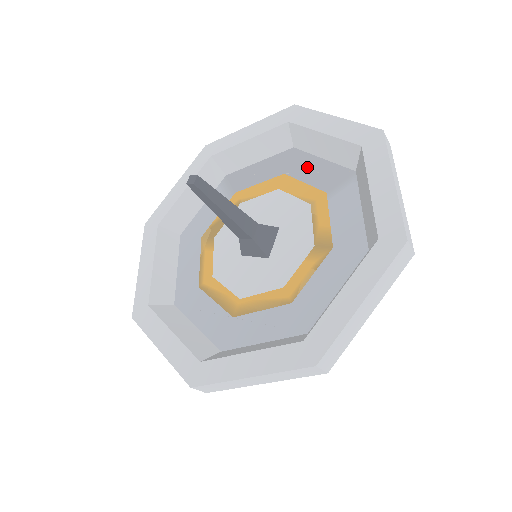
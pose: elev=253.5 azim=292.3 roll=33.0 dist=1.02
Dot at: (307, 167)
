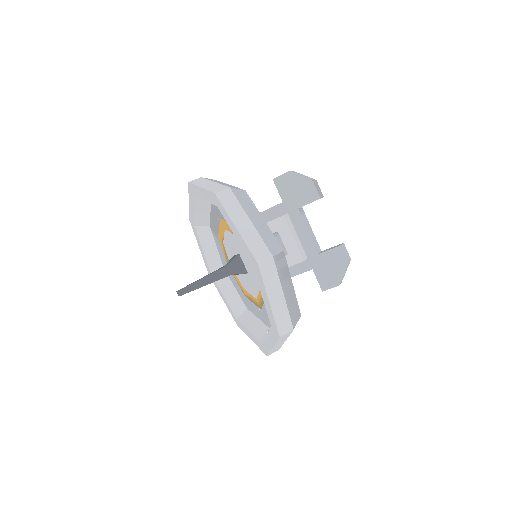
Dot at: occluded
